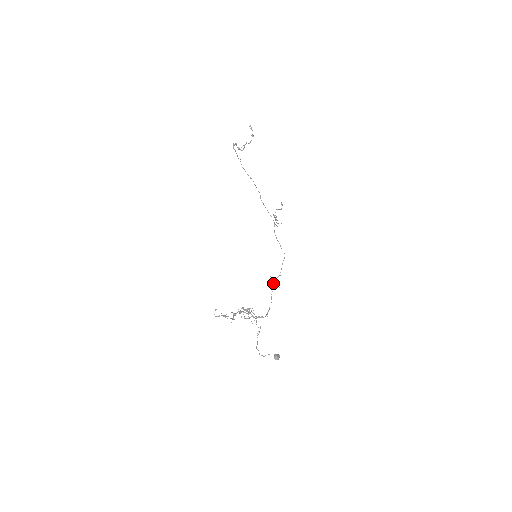
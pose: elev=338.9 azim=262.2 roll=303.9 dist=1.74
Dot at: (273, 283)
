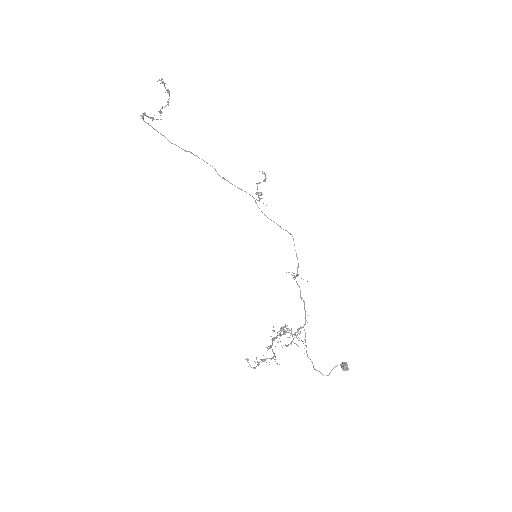
Dot at: occluded
